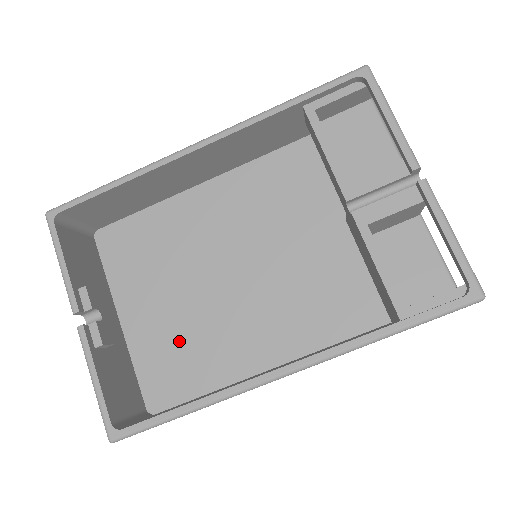
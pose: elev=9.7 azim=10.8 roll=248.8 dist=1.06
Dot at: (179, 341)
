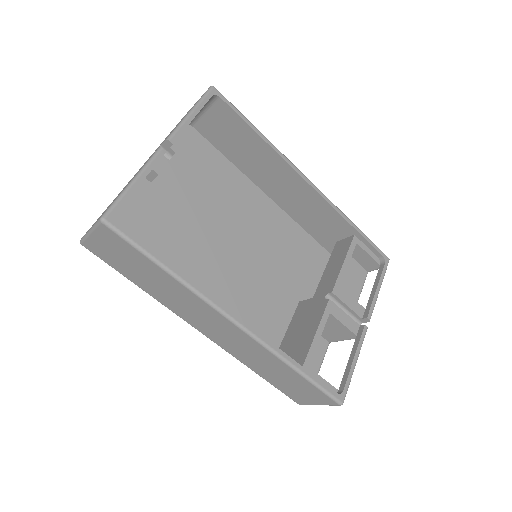
Dot at: (163, 233)
